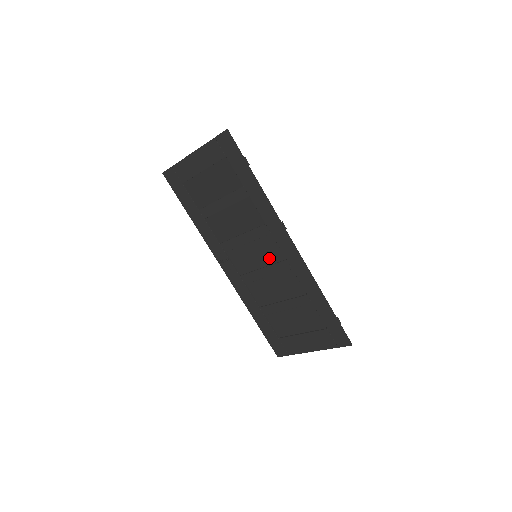
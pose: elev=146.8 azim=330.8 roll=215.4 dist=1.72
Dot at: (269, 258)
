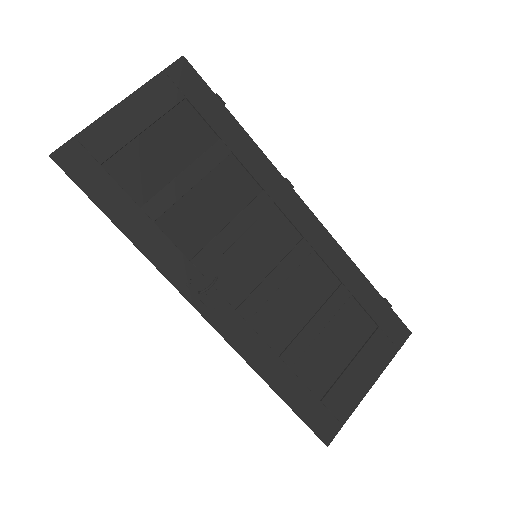
Dot at: (277, 249)
